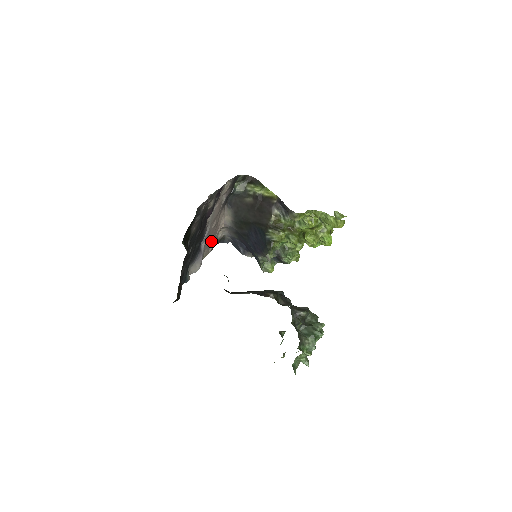
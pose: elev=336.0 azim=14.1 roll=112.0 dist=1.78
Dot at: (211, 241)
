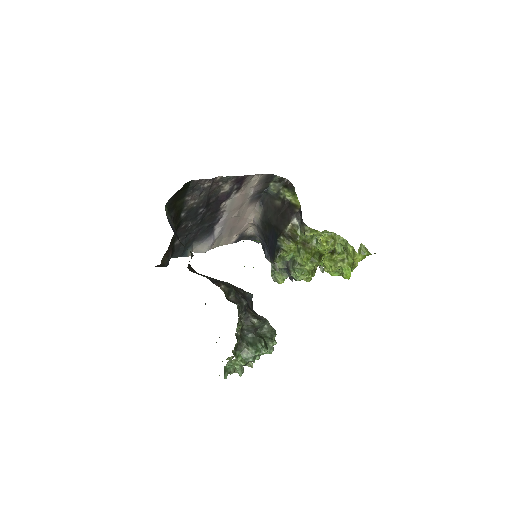
Dot at: (235, 232)
